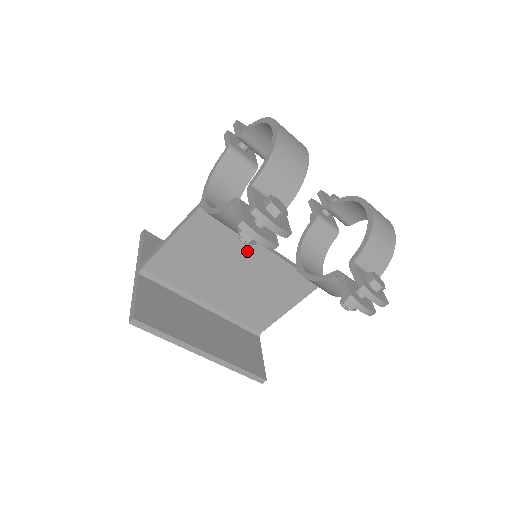
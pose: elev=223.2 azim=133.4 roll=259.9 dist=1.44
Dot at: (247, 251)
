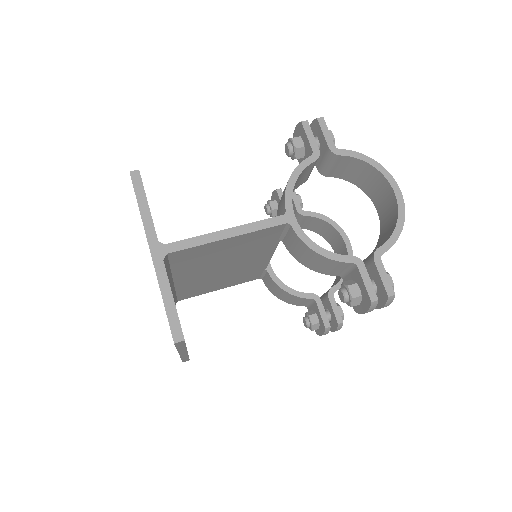
Dot at: (260, 255)
